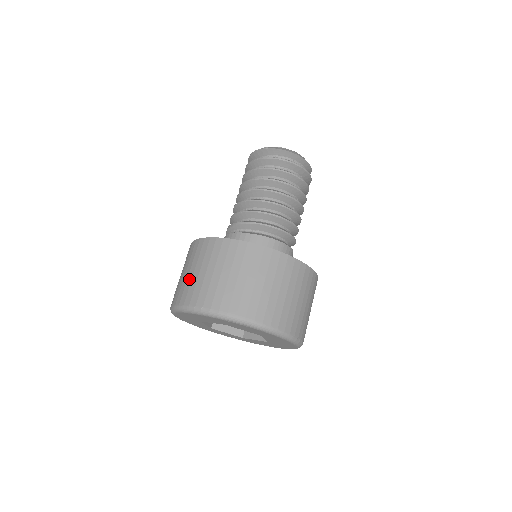
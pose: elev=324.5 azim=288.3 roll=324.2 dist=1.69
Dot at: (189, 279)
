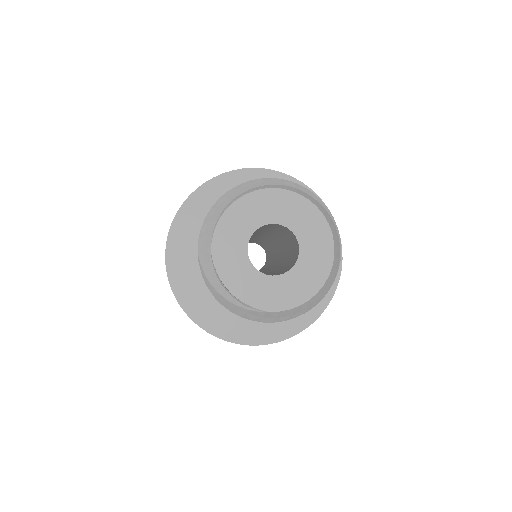
Dot at: occluded
